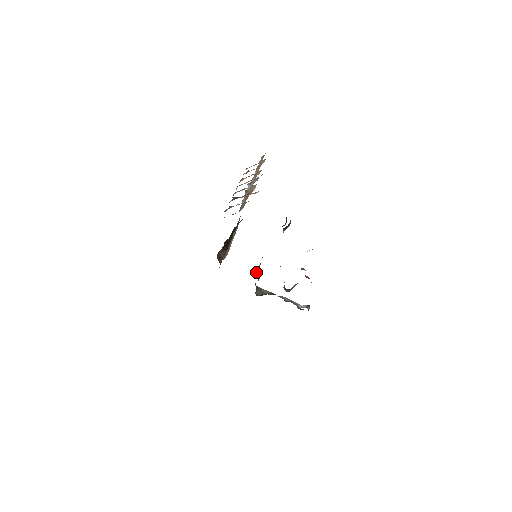
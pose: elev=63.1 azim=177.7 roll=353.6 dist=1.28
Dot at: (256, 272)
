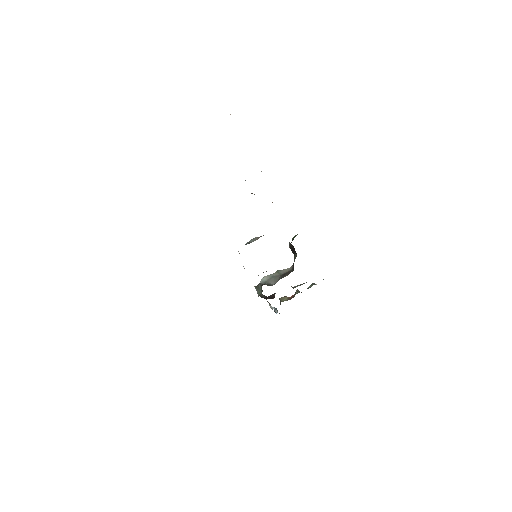
Dot at: (265, 278)
